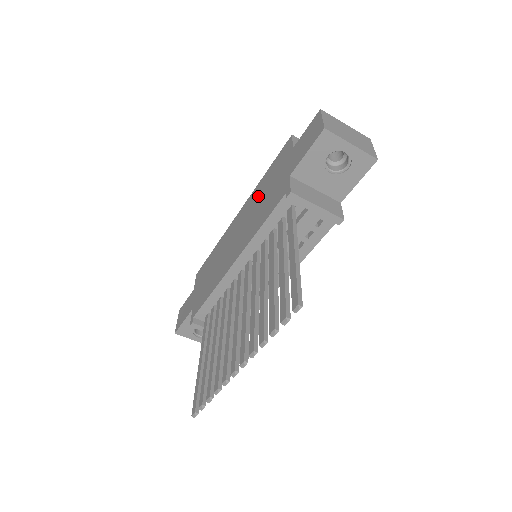
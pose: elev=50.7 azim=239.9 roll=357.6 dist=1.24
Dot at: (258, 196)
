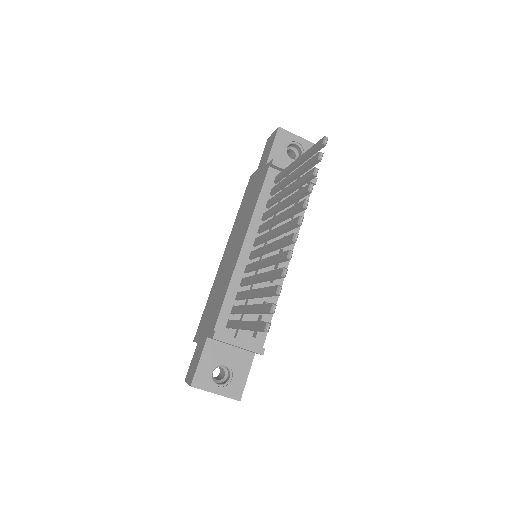
Dot at: (240, 216)
